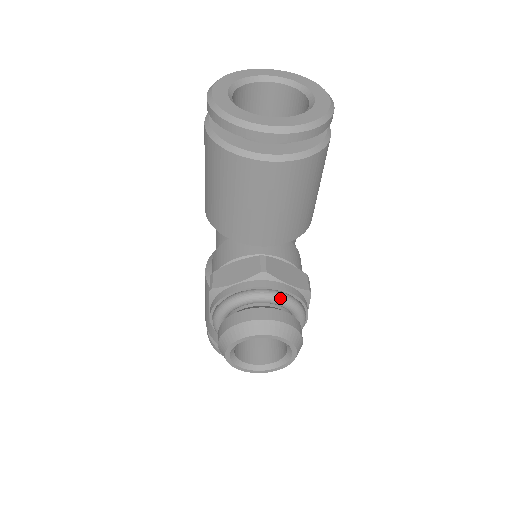
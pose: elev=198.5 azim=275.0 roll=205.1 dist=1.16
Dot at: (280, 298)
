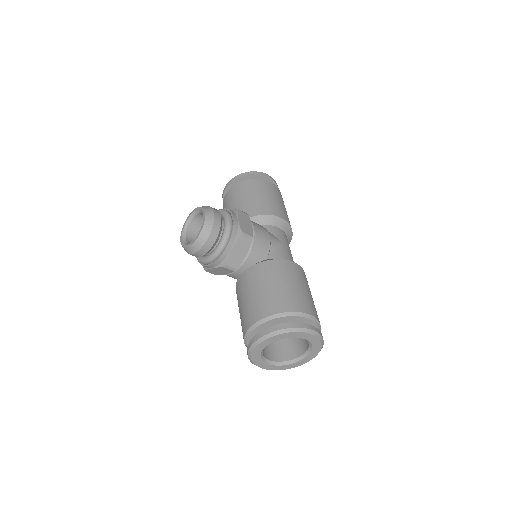
Dot at: occluded
